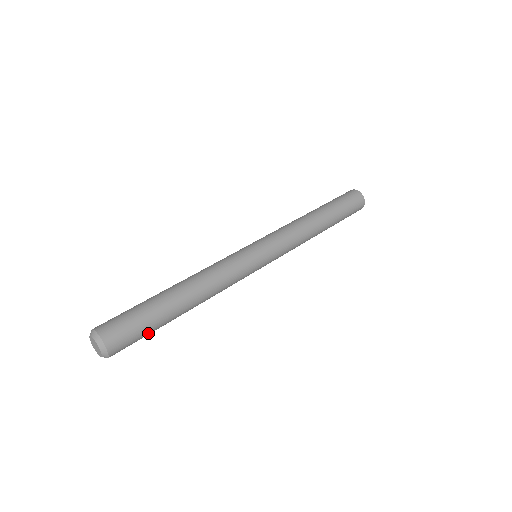
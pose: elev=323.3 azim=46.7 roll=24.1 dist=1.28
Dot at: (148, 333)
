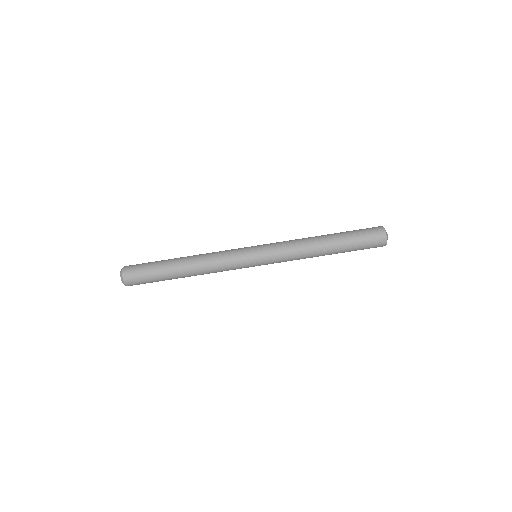
Dot at: (154, 281)
